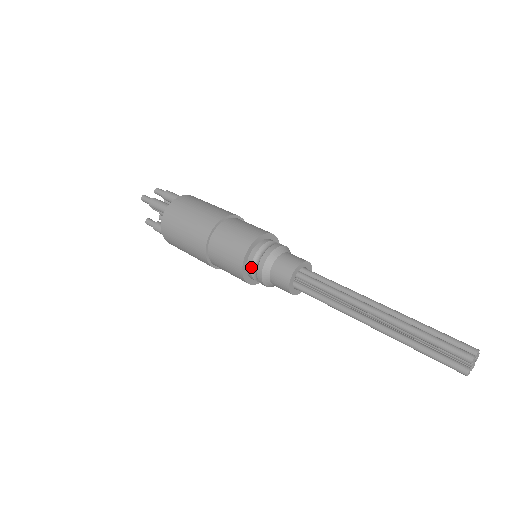
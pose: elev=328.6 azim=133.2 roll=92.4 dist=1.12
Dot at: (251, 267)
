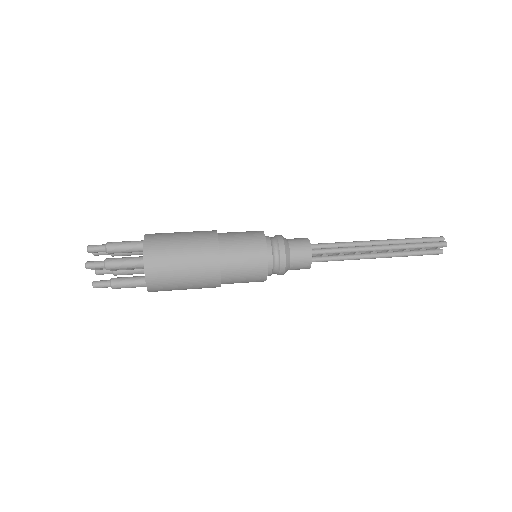
Dot at: (272, 268)
